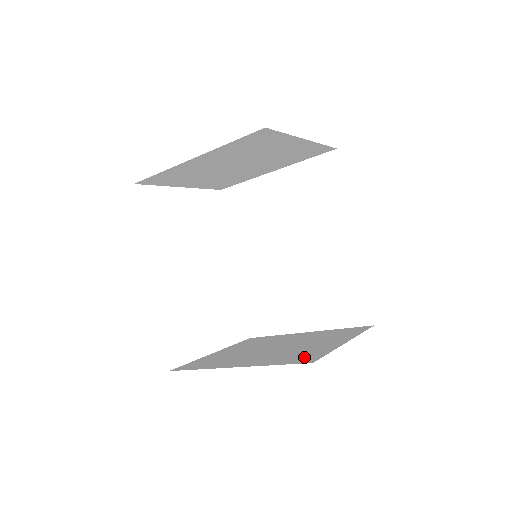
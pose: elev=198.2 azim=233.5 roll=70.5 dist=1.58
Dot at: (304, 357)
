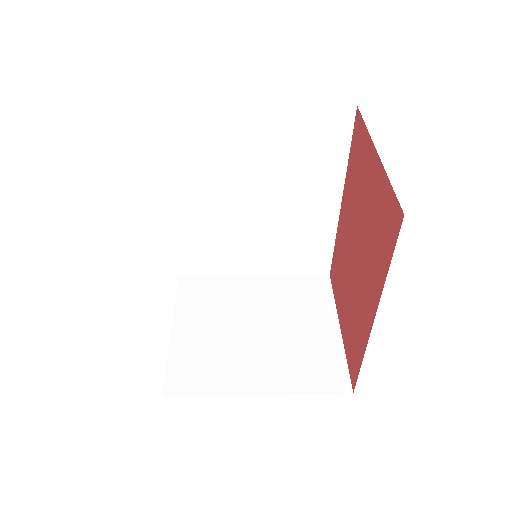
Dot at: (328, 373)
